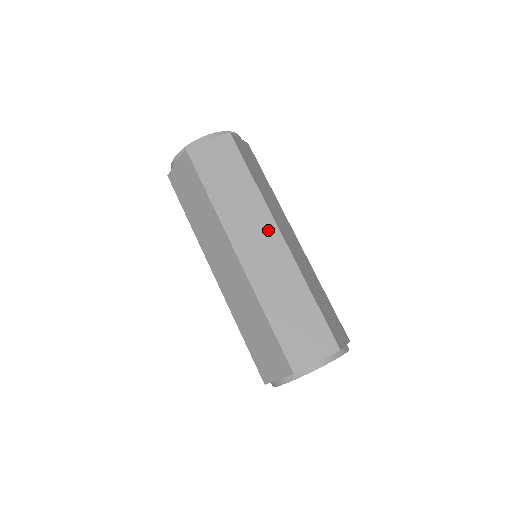
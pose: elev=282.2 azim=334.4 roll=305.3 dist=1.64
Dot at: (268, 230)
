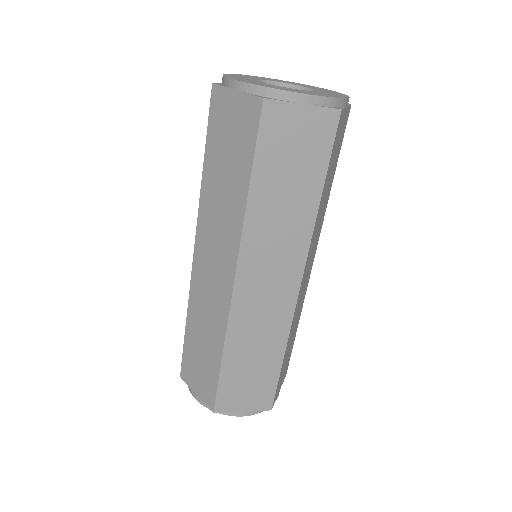
Dot at: (290, 271)
